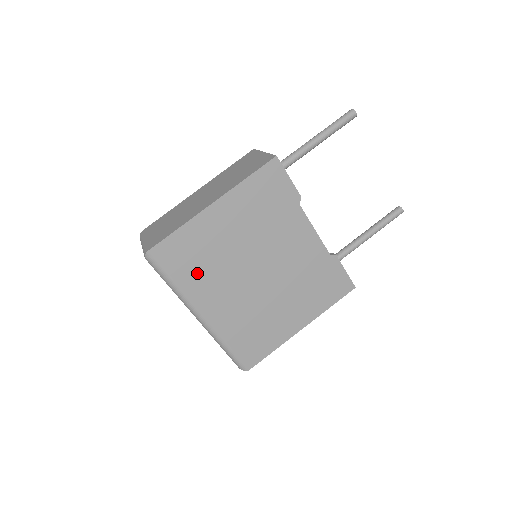
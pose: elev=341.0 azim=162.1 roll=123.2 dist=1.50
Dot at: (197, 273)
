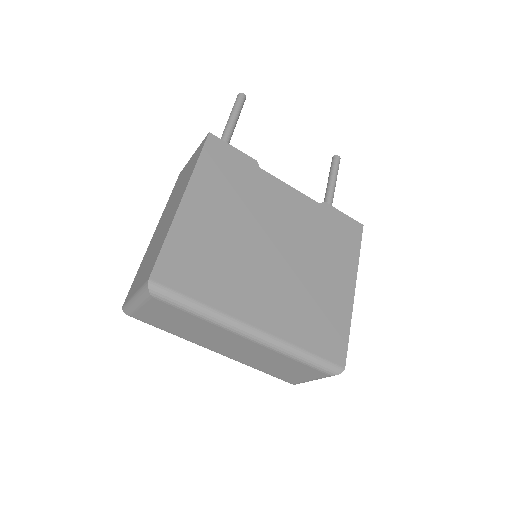
Dot at: (216, 280)
